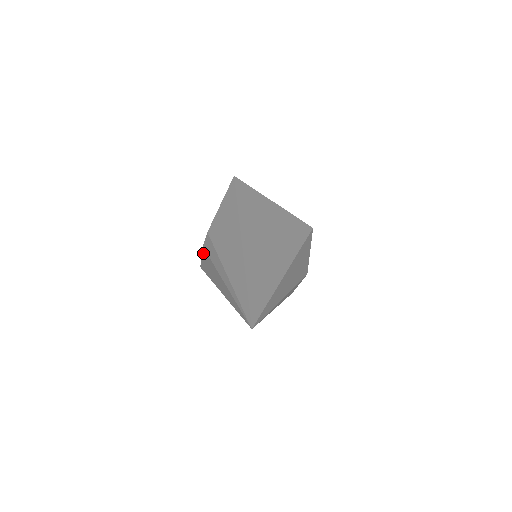
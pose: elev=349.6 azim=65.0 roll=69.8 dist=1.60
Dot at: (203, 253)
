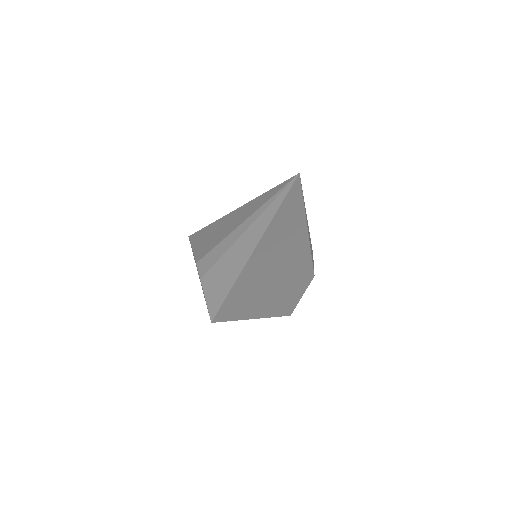
Dot at: (205, 286)
